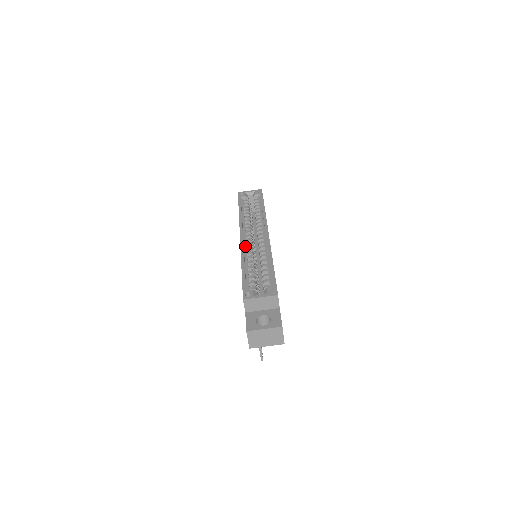
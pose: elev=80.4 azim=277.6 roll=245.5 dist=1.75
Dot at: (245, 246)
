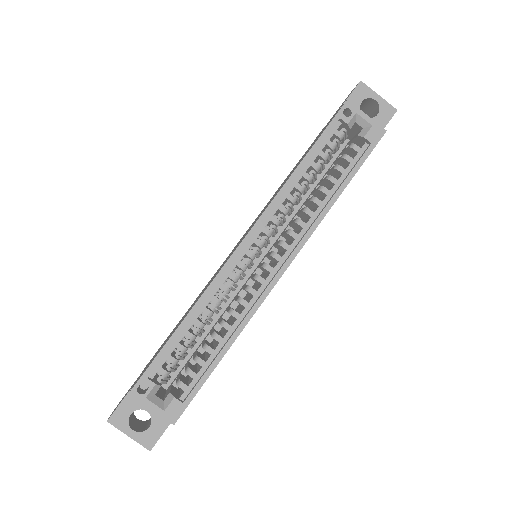
Dot at: (232, 267)
